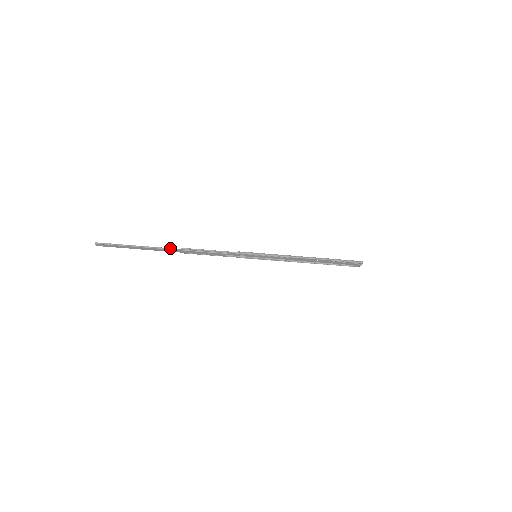
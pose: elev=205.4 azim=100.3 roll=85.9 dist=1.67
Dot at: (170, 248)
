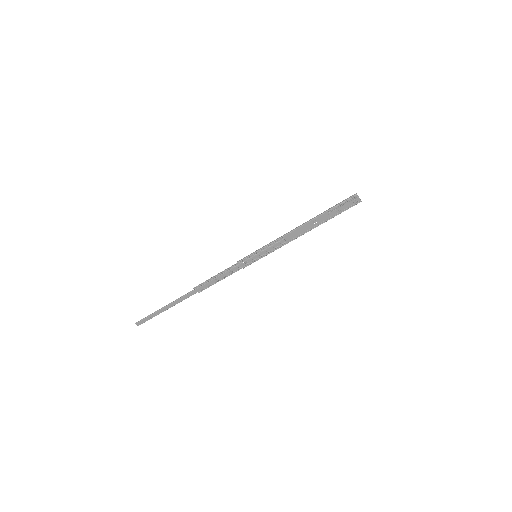
Dot at: (186, 294)
